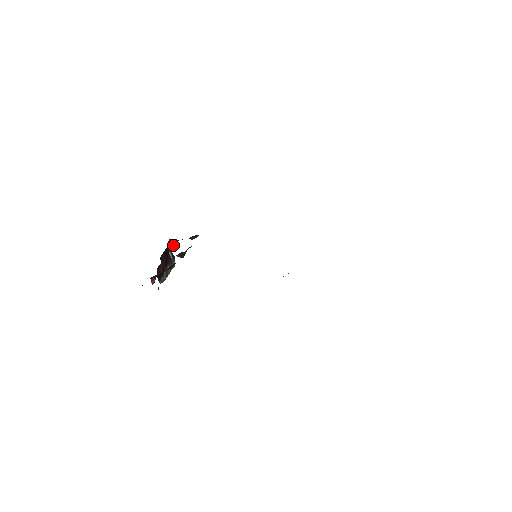
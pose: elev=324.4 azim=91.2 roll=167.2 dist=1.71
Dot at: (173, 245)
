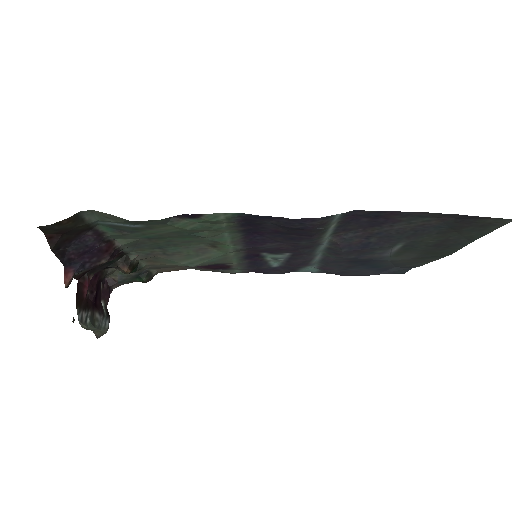
Dot at: (110, 293)
